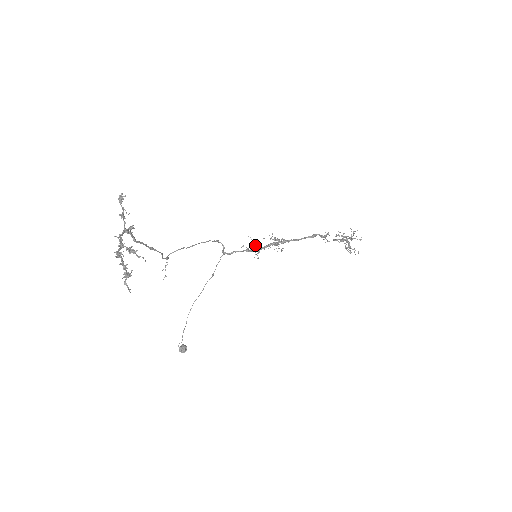
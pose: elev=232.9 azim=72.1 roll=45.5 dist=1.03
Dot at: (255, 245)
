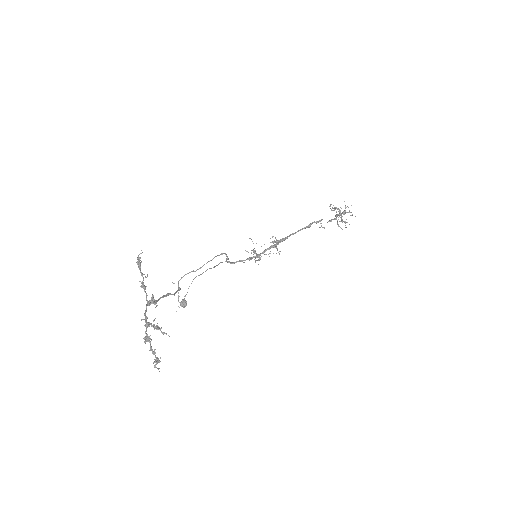
Dot at: occluded
